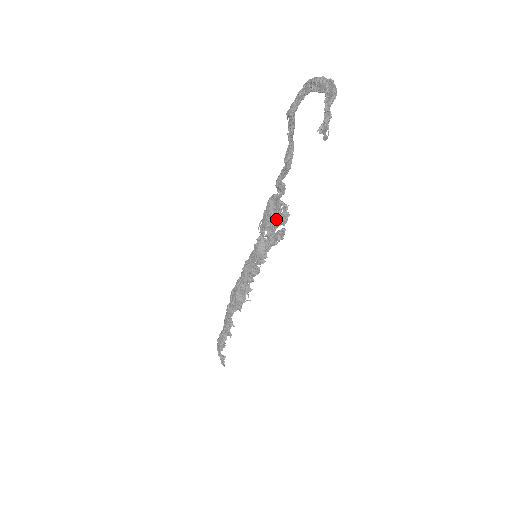
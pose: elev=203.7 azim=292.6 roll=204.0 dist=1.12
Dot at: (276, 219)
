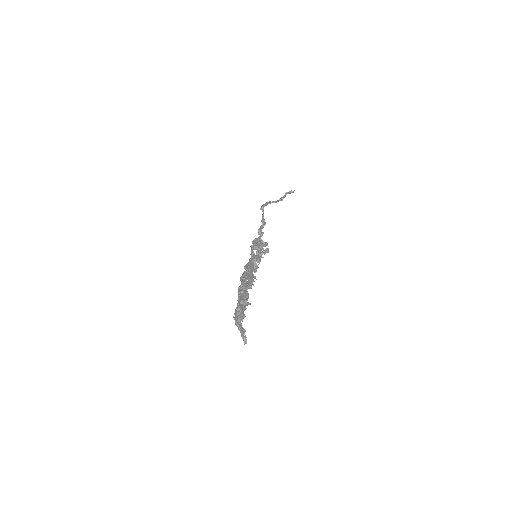
Dot at: (261, 245)
